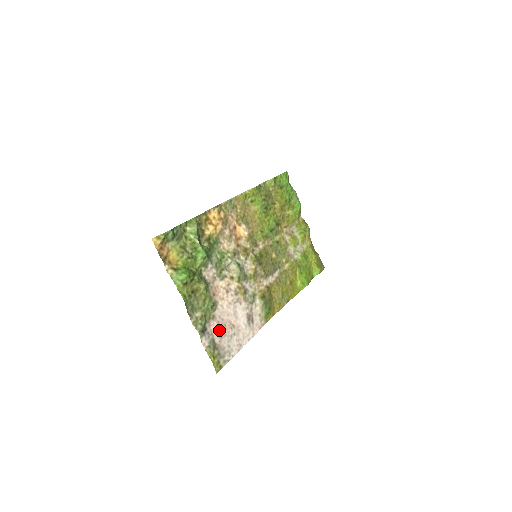
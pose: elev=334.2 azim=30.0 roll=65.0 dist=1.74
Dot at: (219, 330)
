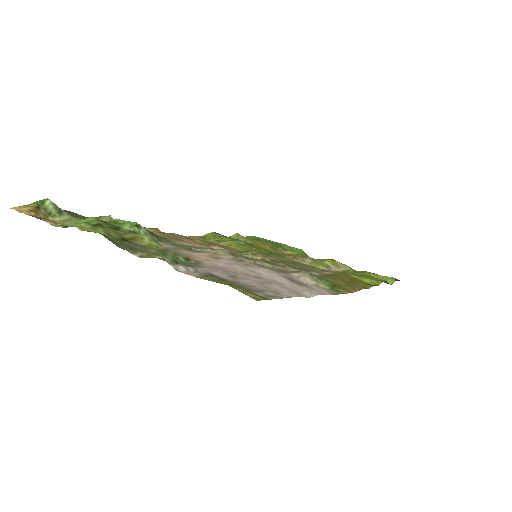
Dot at: (222, 273)
